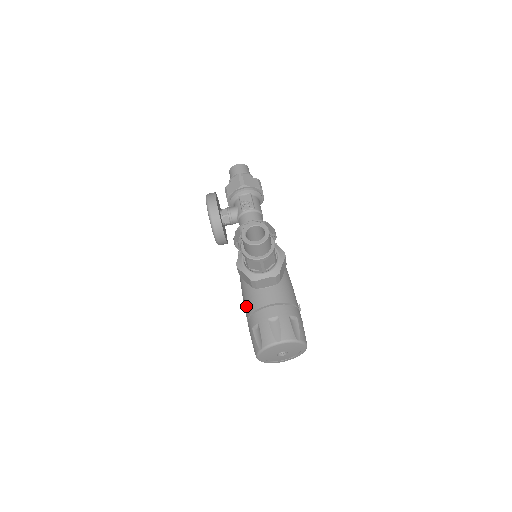
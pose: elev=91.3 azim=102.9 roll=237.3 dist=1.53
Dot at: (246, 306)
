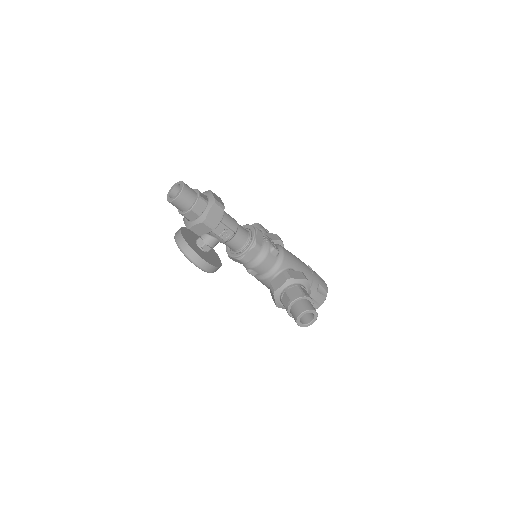
Dot at: occluded
